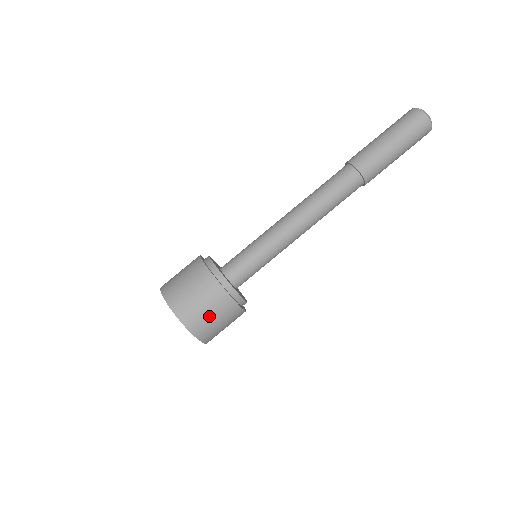
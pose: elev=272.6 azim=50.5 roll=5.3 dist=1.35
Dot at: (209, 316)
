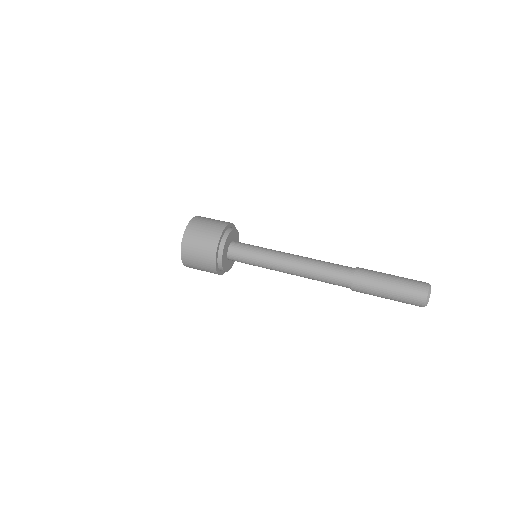
Dot at: (199, 239)
